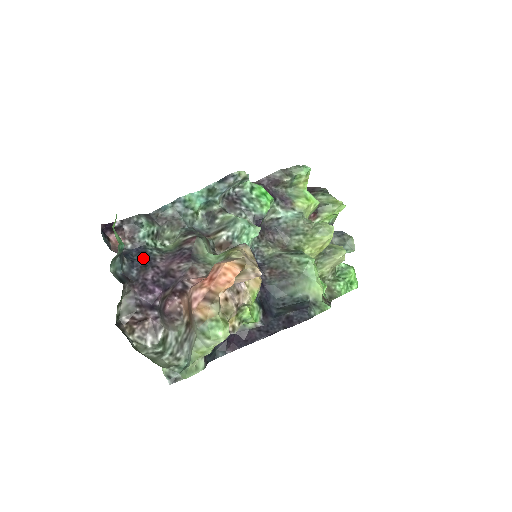
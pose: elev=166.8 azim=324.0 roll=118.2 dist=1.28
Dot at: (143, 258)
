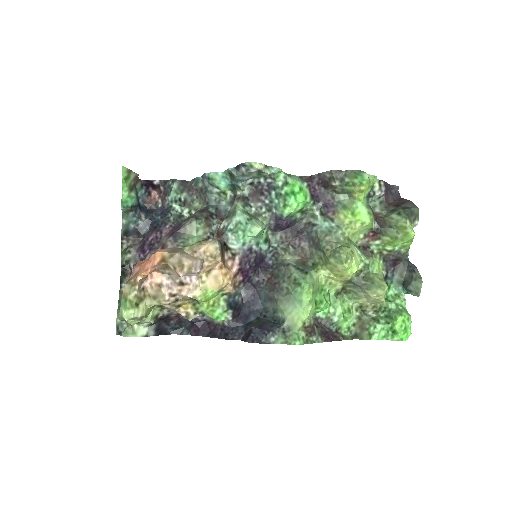
Dot at: (159, 220)
